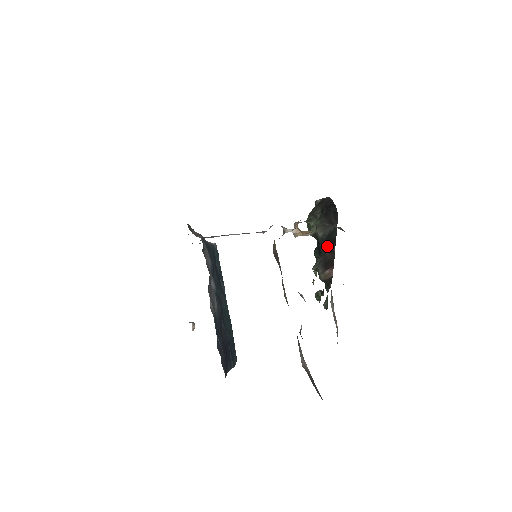
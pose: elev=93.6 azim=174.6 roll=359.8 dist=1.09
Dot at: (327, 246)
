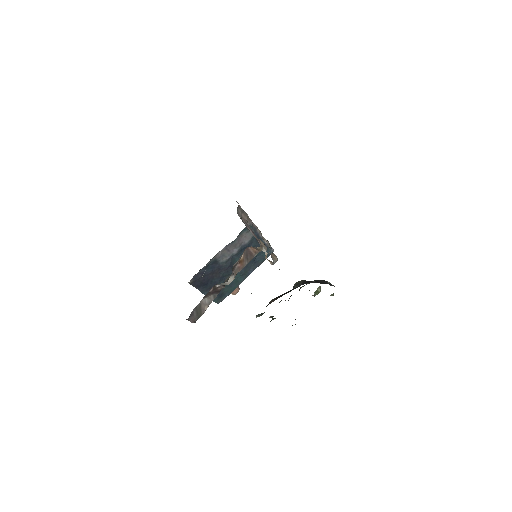
Dot at: (288, 291)
